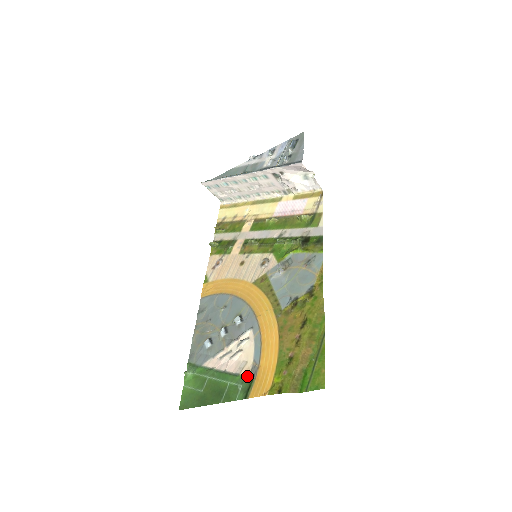
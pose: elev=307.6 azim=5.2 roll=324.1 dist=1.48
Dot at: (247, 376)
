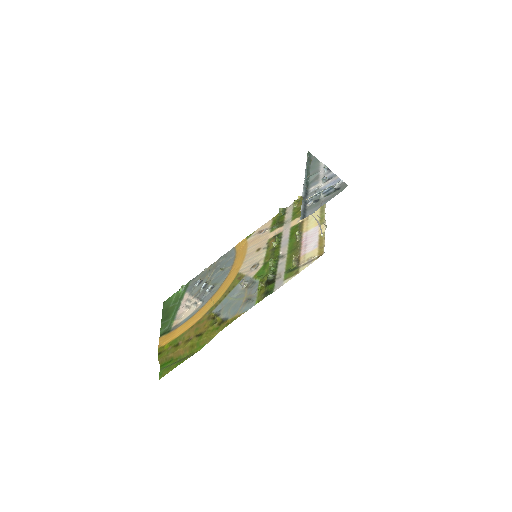
Dot at: (172, 326)
